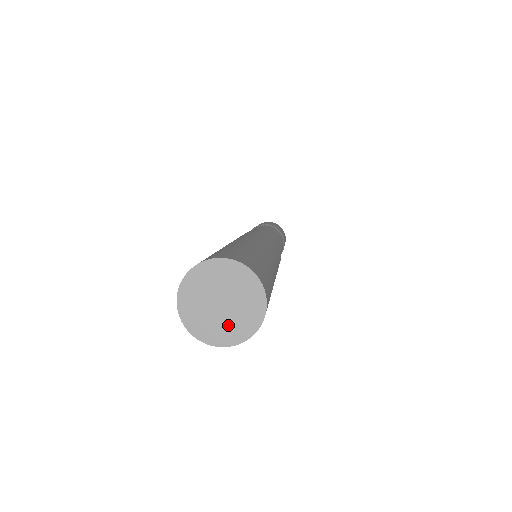
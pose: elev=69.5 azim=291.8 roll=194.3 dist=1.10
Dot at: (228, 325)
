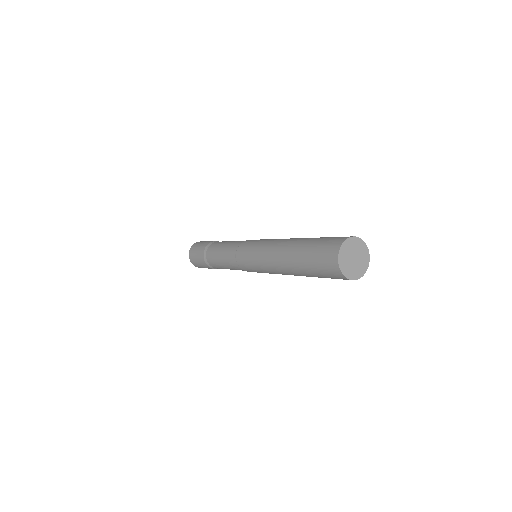
Dot at: (361, 265)
